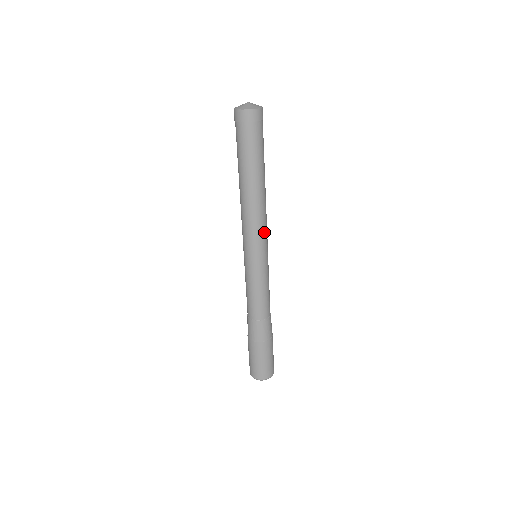
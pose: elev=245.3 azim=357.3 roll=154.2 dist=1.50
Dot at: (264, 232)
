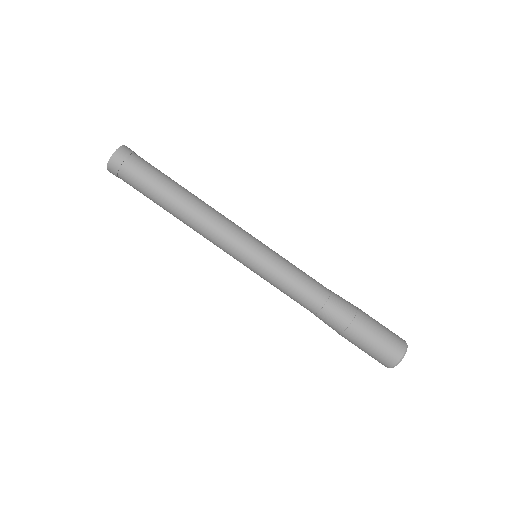
Dot at: (236, 225)
